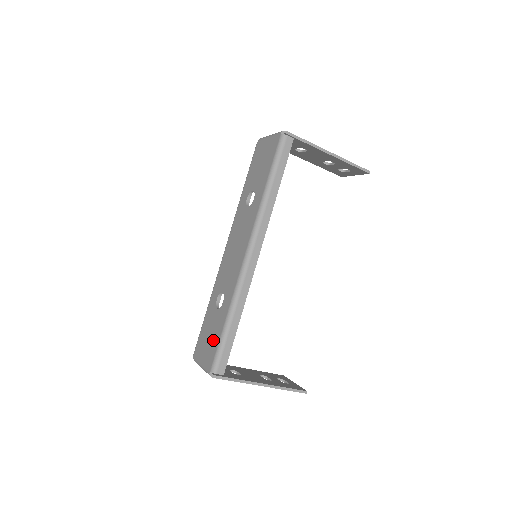
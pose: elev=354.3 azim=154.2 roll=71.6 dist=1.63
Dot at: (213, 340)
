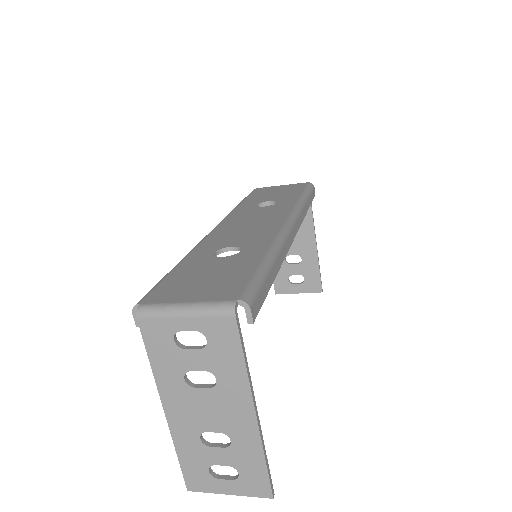
Dot at: (229, 275)
